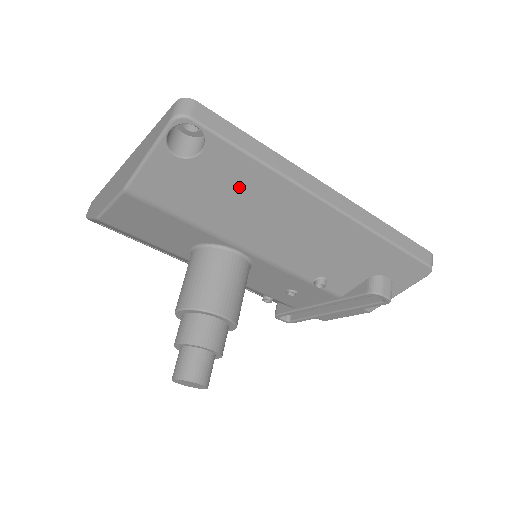
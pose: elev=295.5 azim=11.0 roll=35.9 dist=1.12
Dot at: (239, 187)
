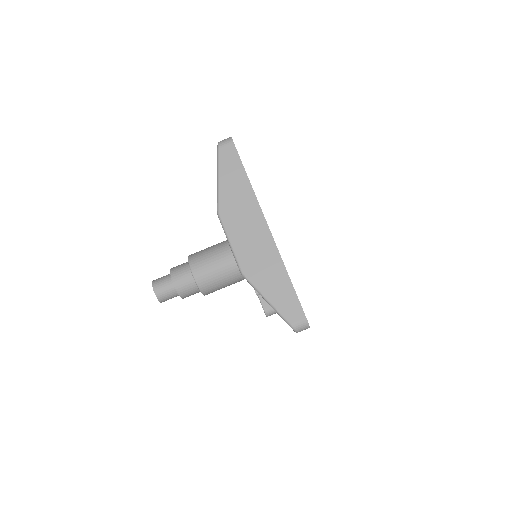
Dot at: occluded
